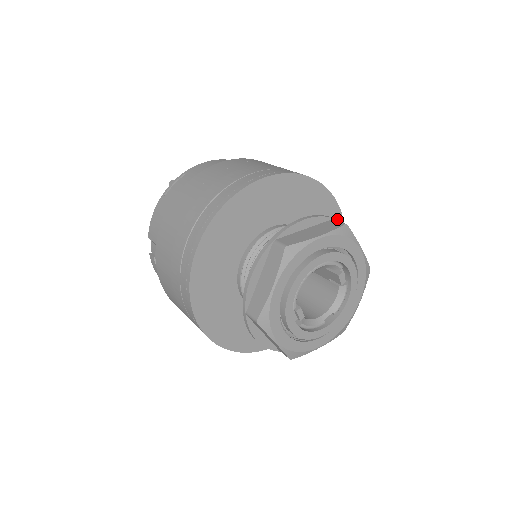
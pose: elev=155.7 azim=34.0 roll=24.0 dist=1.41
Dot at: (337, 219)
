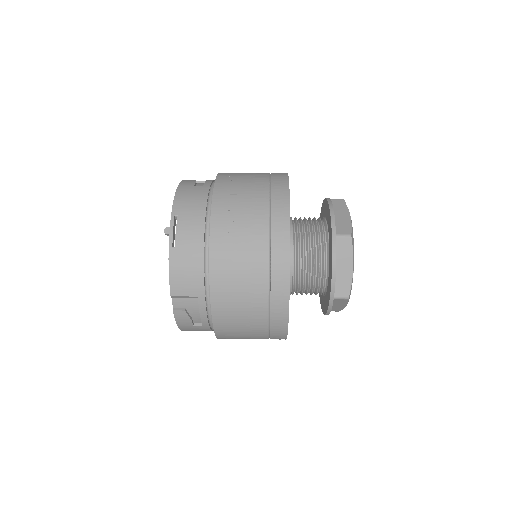
Dot at: occluded
